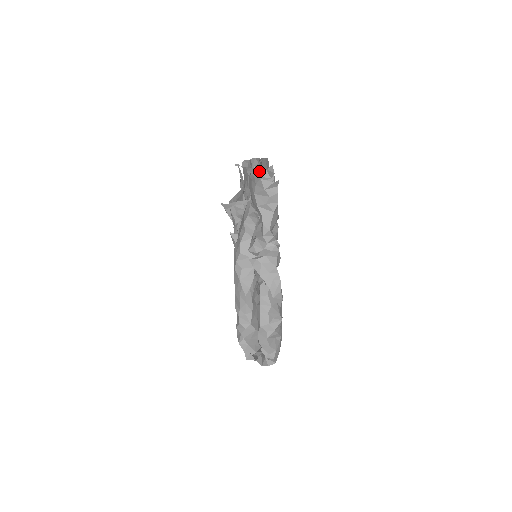
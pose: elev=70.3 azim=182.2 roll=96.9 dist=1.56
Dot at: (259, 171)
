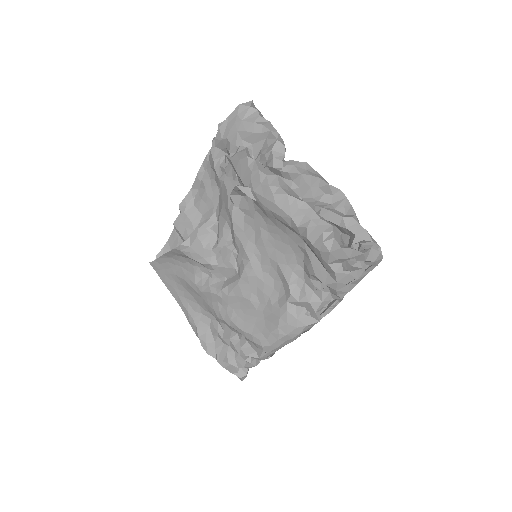
Dot at: occluded
